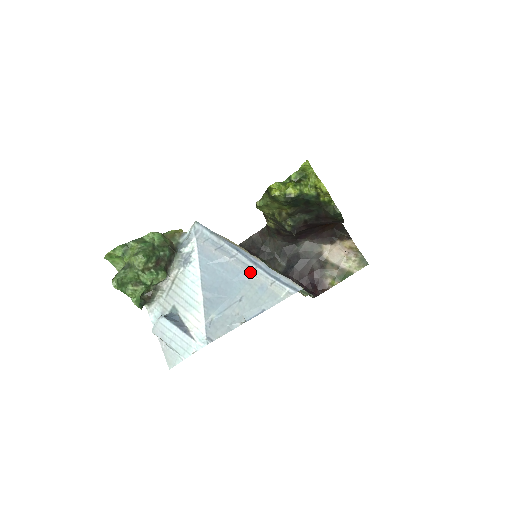
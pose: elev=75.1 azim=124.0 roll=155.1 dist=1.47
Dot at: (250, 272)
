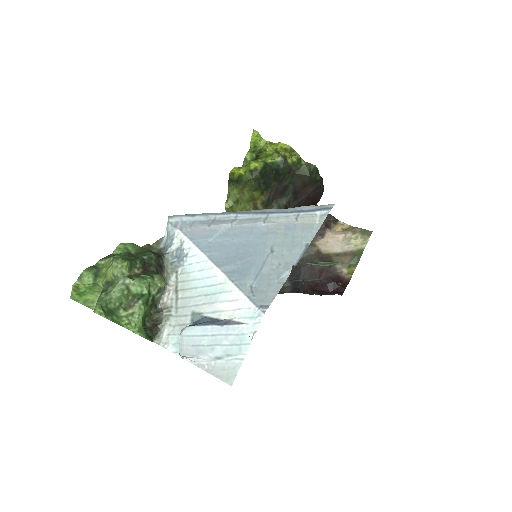
Dot at: (264, 222)
